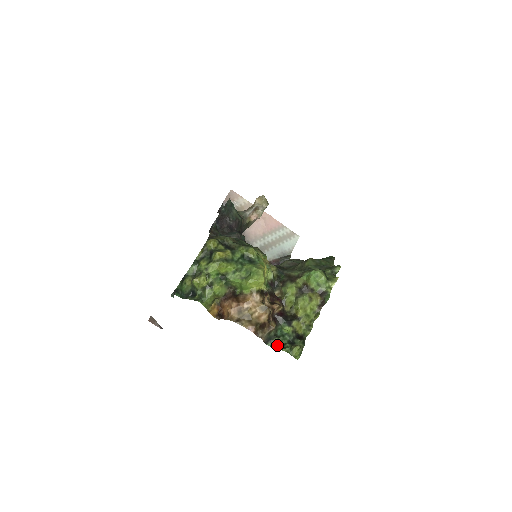
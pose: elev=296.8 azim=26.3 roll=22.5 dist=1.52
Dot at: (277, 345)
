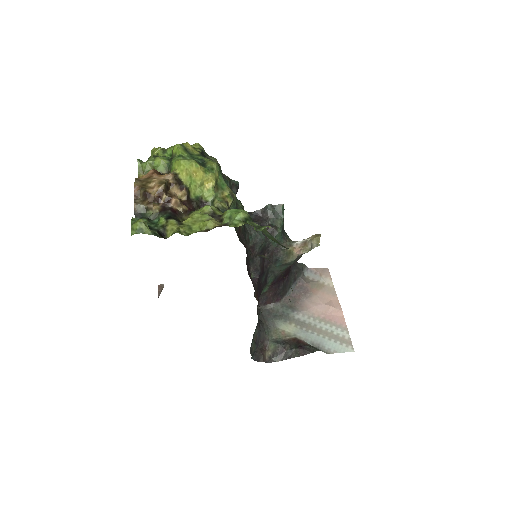
Dot at: occluded
